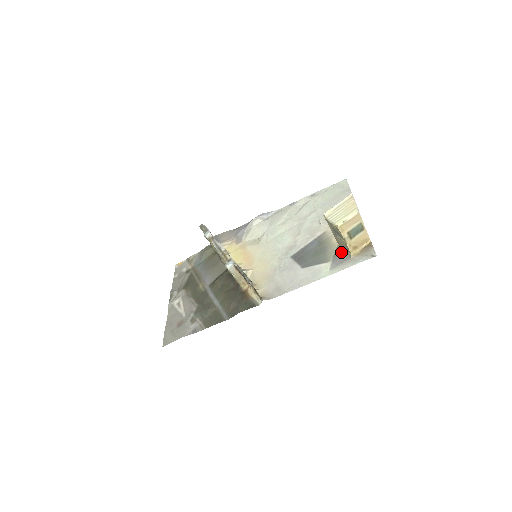
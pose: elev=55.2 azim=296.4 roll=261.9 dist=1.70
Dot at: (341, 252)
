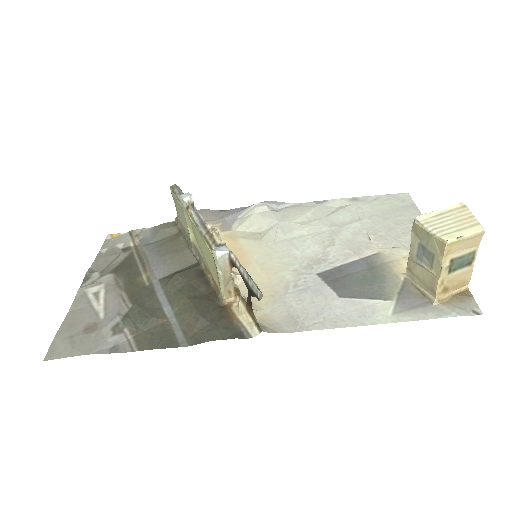
Dot at: (413, 290)
